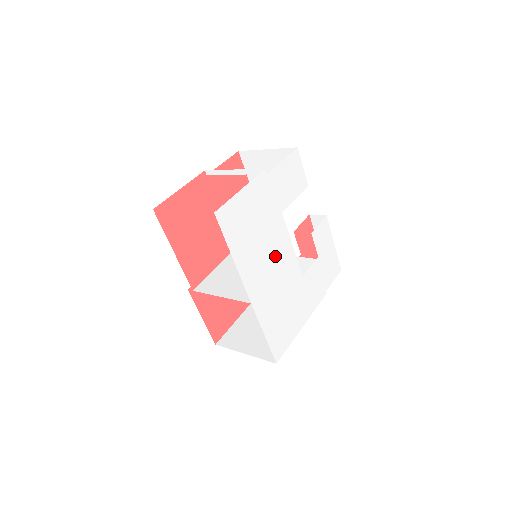
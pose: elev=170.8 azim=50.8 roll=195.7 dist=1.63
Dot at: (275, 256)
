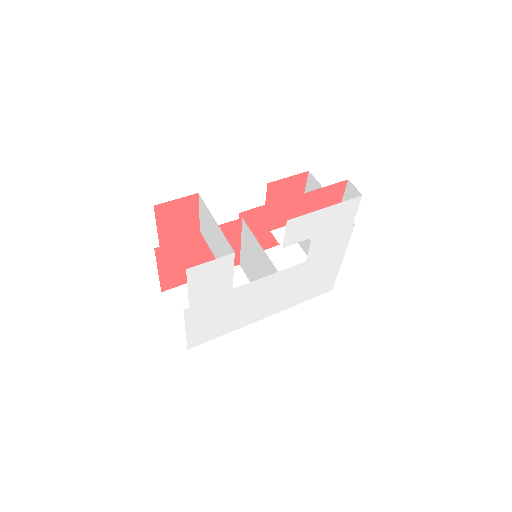
Dot at: (260, 295)
